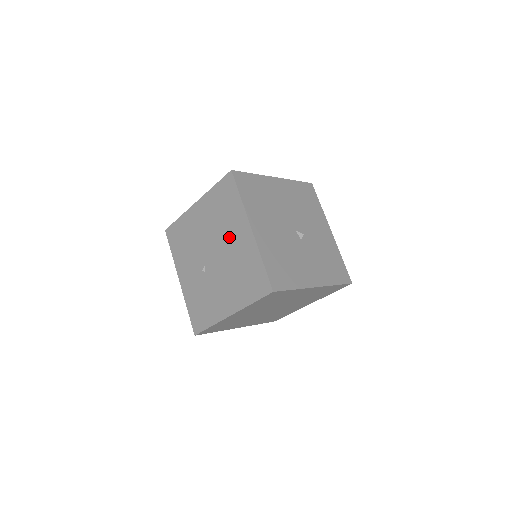
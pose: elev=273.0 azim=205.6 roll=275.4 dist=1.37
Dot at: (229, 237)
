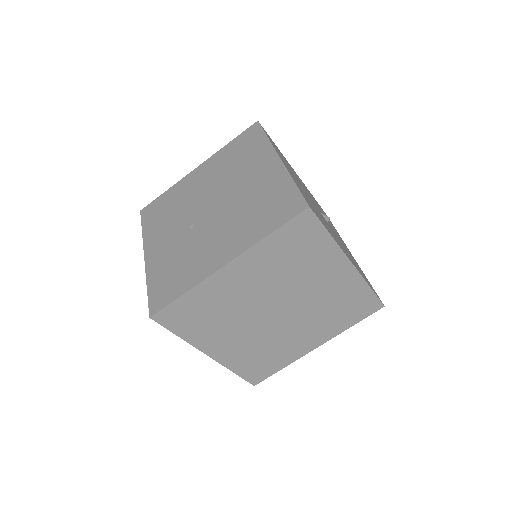
Dot at: (242, 178)
